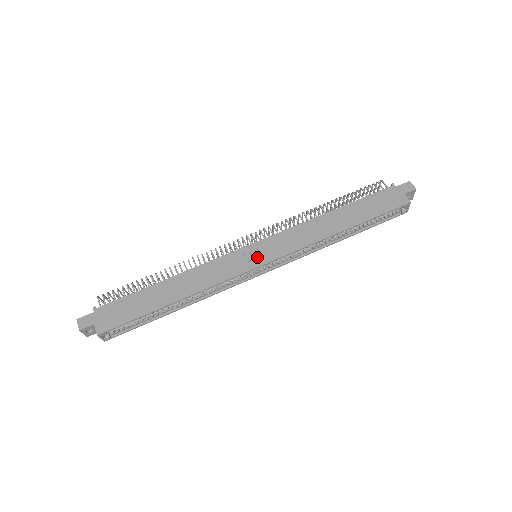
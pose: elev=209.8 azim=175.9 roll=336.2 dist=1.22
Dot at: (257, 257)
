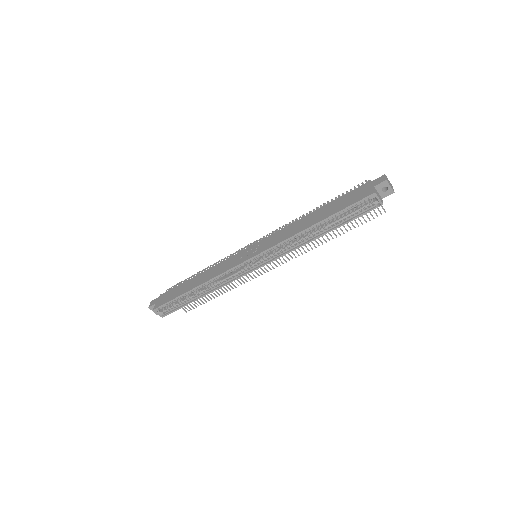
Dot at: (248, 254)
